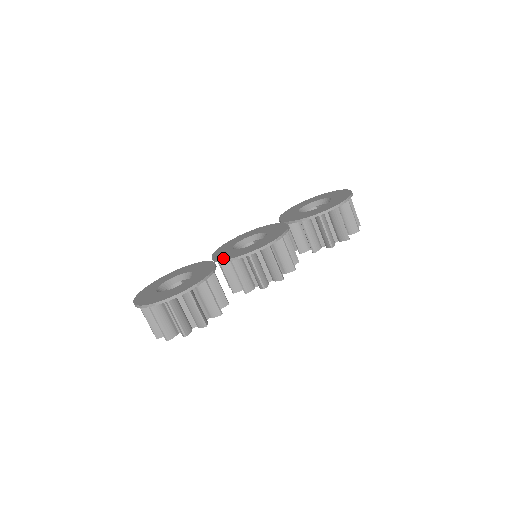
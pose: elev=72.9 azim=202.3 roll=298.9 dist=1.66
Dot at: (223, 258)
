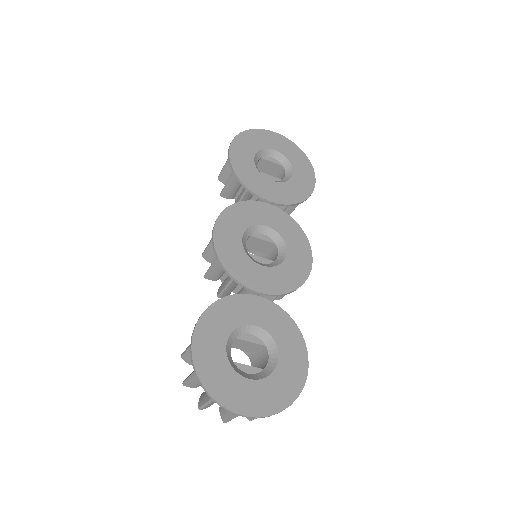
Dot at: (274, 290)
